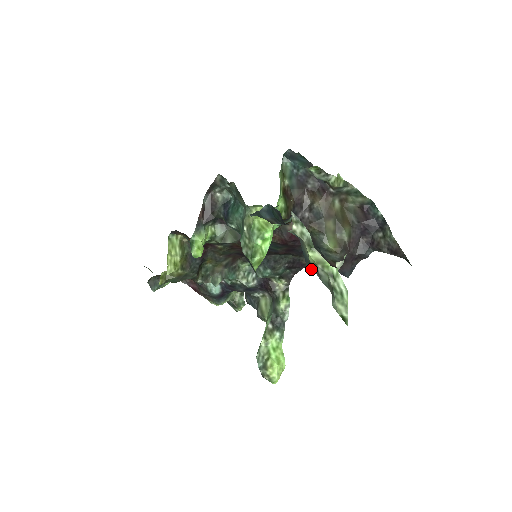
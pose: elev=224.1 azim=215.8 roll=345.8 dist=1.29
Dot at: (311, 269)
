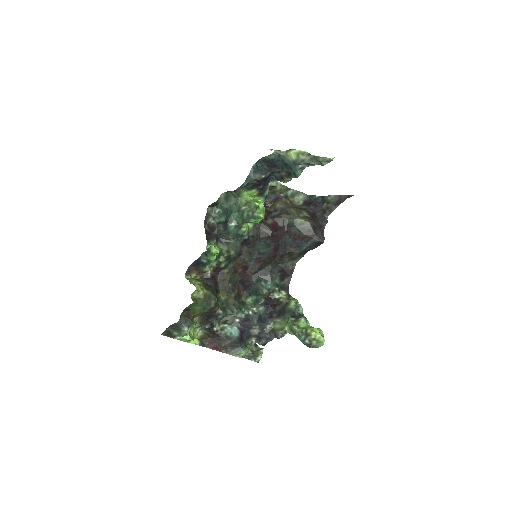
Dot at: (297, 168)
